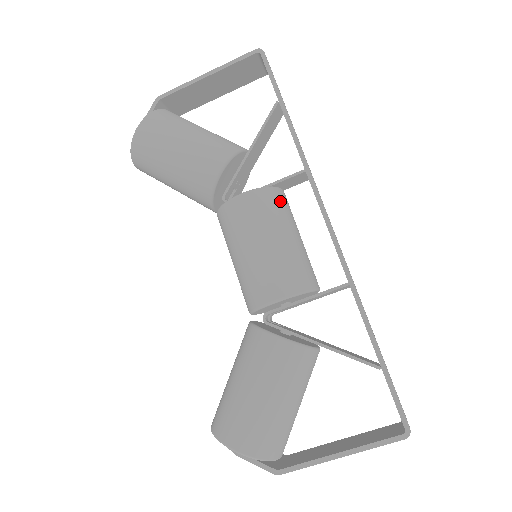
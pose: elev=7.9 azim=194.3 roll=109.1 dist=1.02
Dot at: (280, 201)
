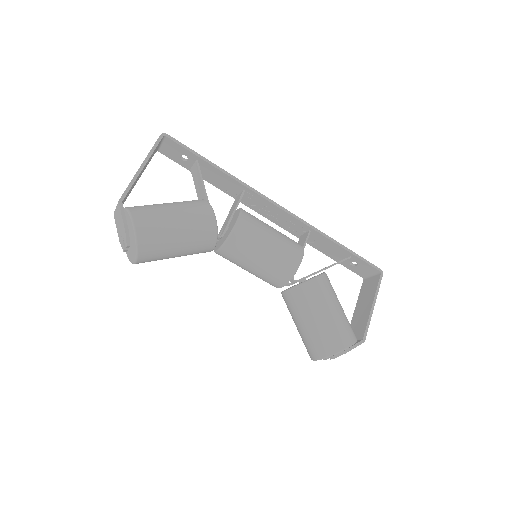
Dot at: (250, 214)
